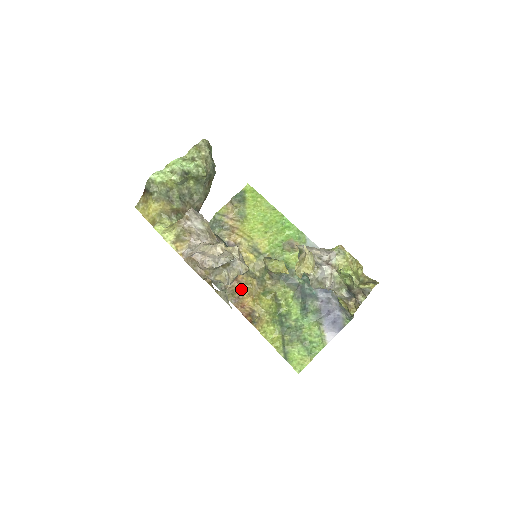
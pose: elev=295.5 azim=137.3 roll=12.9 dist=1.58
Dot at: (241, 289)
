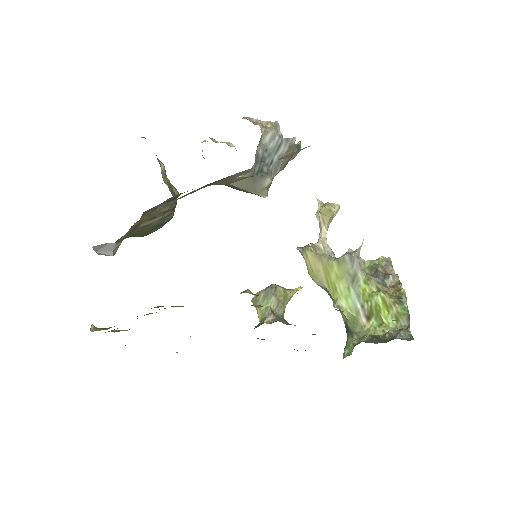
Dot at: occluded
